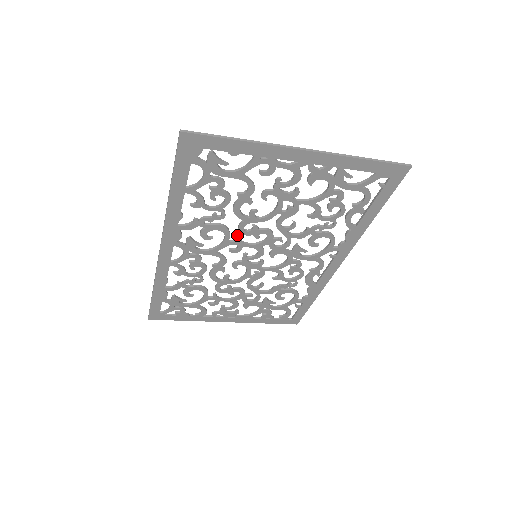
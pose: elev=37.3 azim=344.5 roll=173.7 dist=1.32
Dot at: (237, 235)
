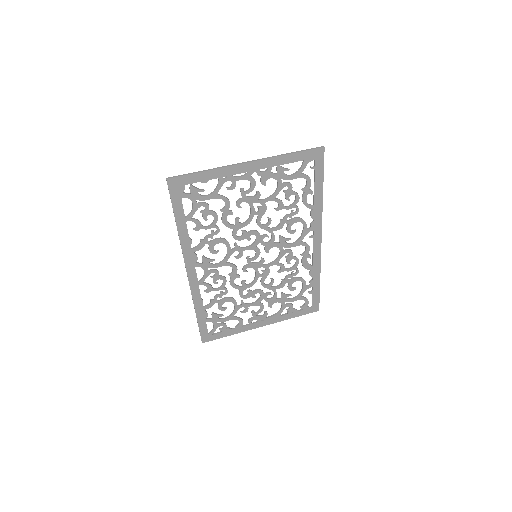
Dot at: (235, 243)
